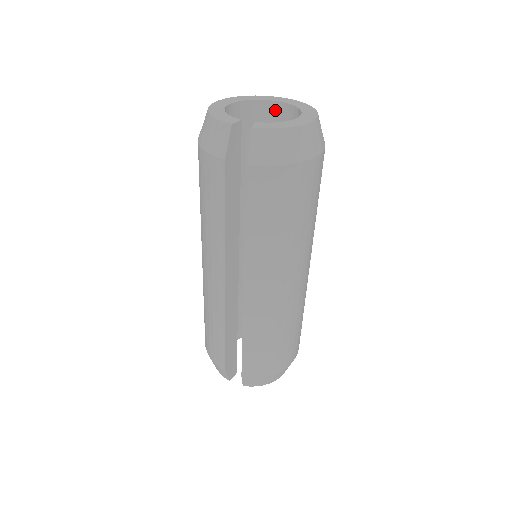
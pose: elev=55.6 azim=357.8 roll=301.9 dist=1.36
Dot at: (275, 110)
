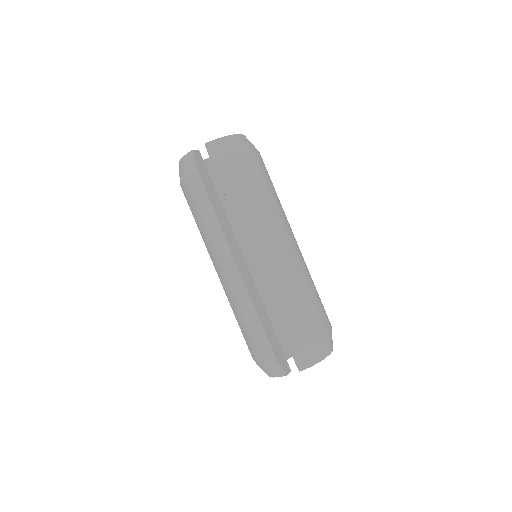
Dot at: occluded
